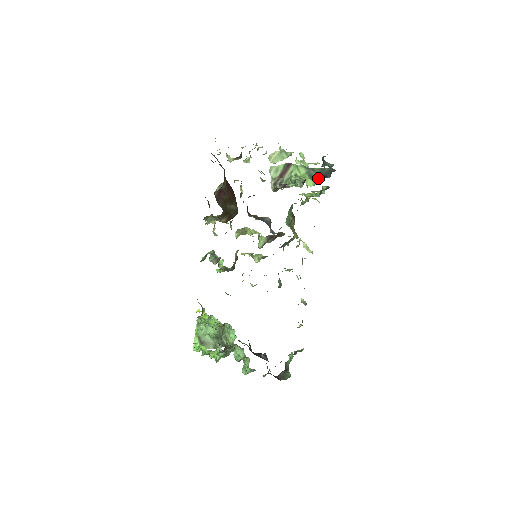
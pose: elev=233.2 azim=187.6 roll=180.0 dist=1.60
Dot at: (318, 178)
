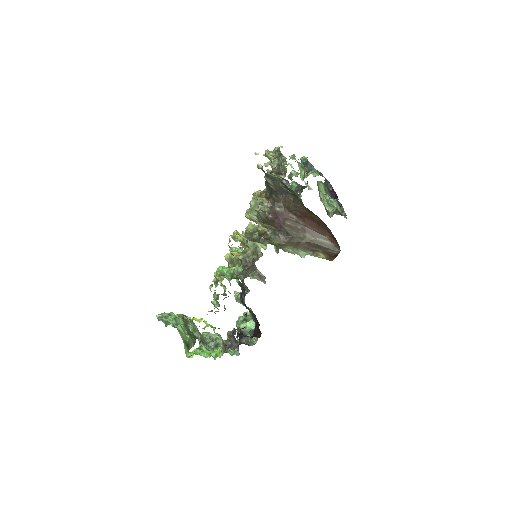
Dot at: (329, 192)
